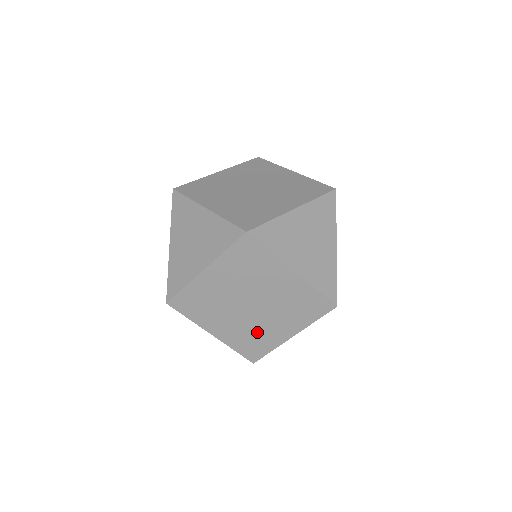
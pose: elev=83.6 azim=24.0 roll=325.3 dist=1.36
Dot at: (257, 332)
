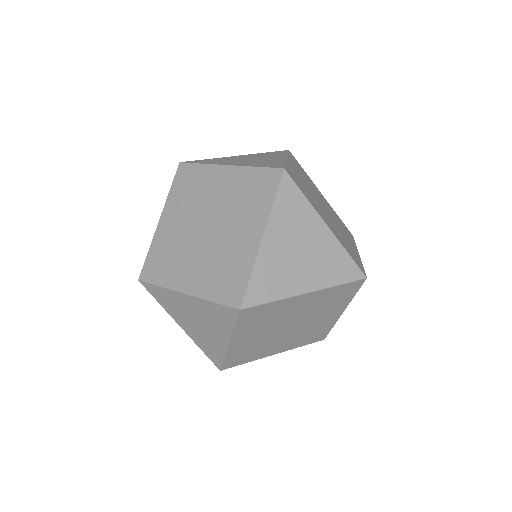
Dot at: (310, 330)
